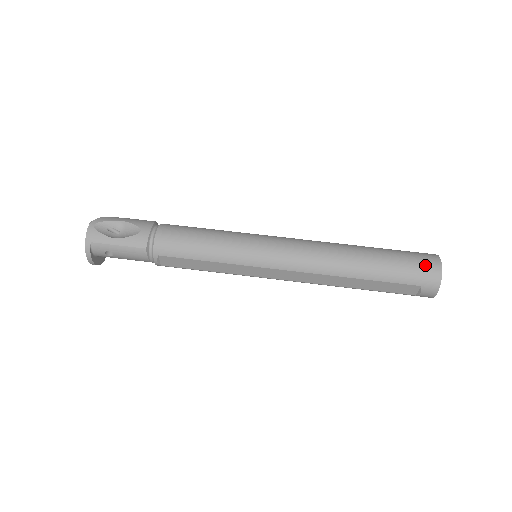
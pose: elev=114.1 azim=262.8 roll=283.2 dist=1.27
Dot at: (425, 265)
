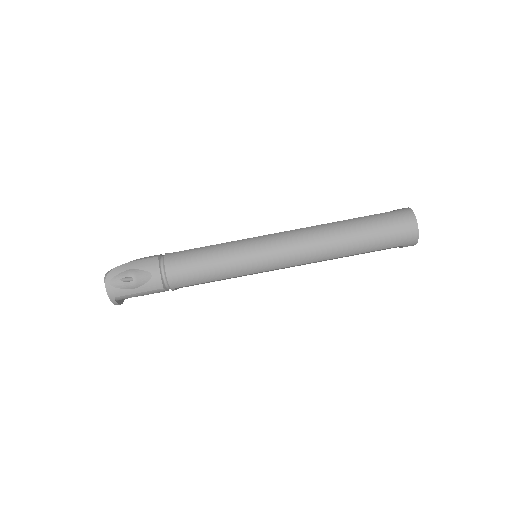
Dot at: (404, 230)
